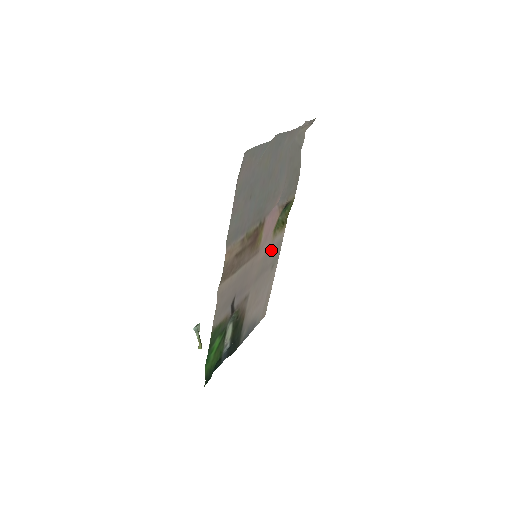
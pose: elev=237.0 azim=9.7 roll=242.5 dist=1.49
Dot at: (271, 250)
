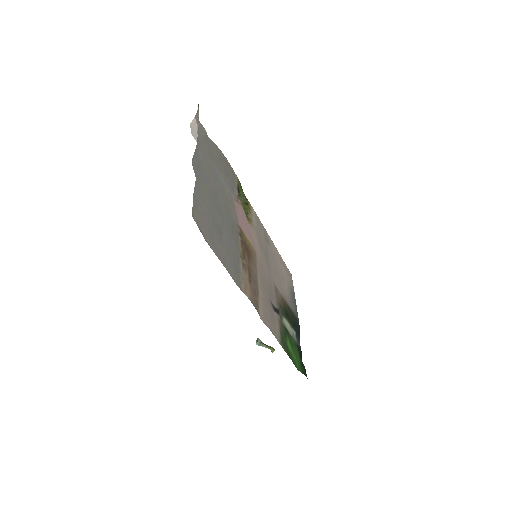
Dot at: (258, 234)
